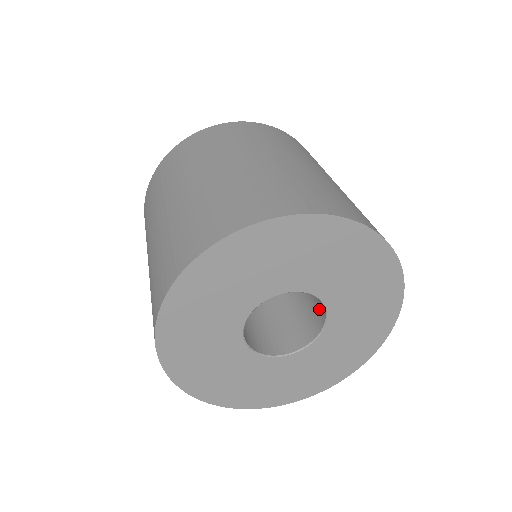
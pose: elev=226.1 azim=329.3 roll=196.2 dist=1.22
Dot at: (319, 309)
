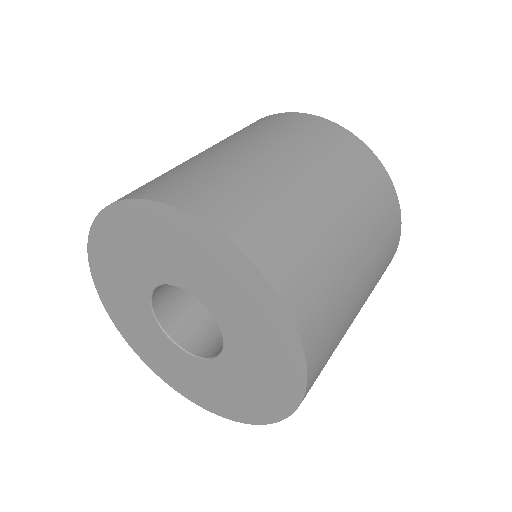
Dot at: occluded
